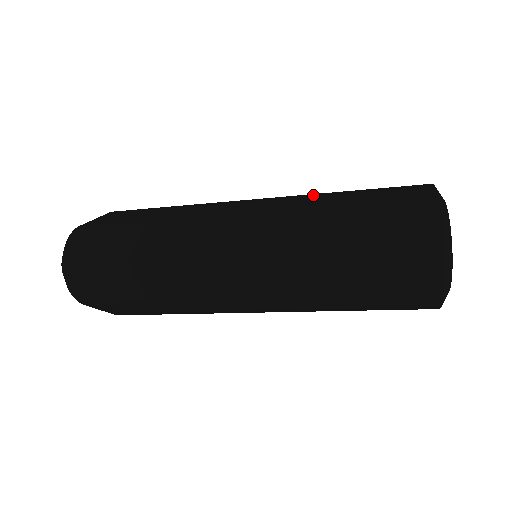
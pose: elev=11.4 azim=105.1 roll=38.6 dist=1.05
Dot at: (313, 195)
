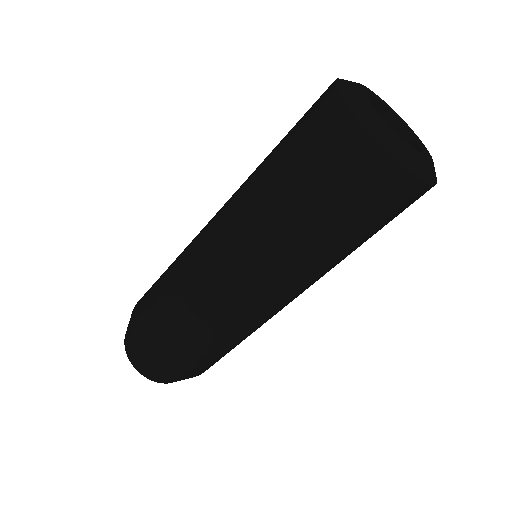
Dot at: occluded
